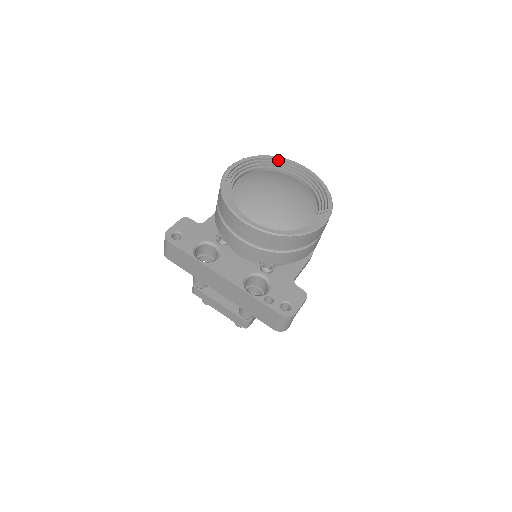
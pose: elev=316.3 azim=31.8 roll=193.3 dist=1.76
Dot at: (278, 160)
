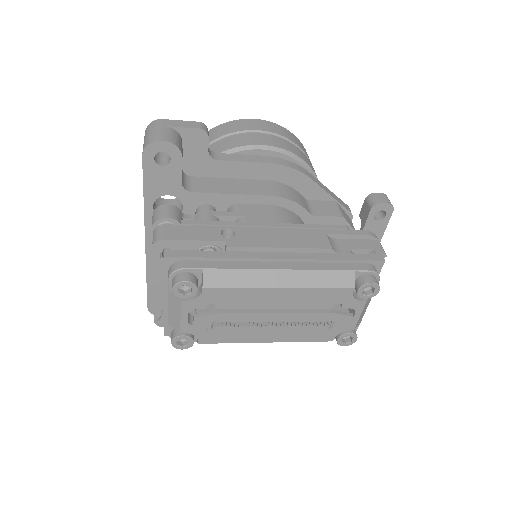
Dot at: occluded
